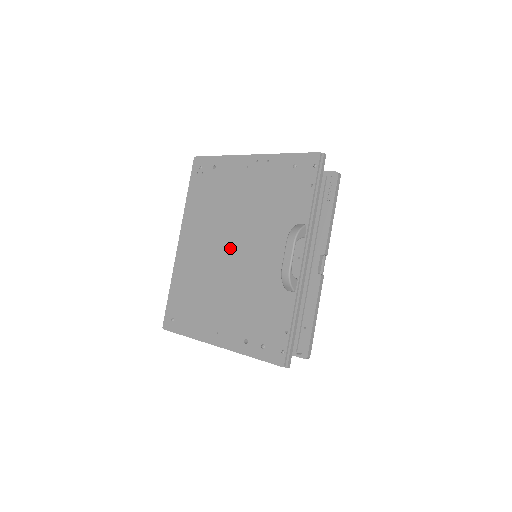
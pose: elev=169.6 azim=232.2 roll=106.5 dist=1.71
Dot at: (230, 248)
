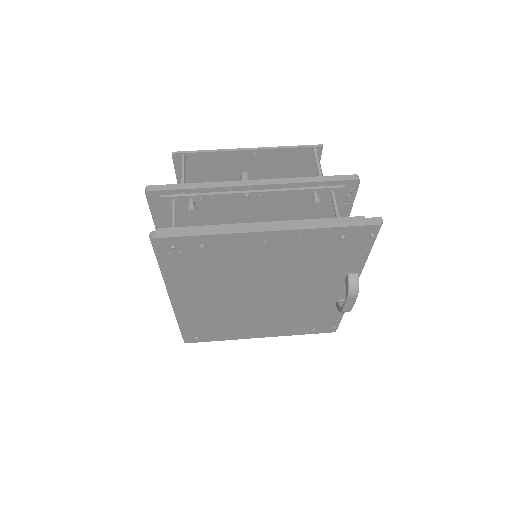
Dot at: (258, 296)
